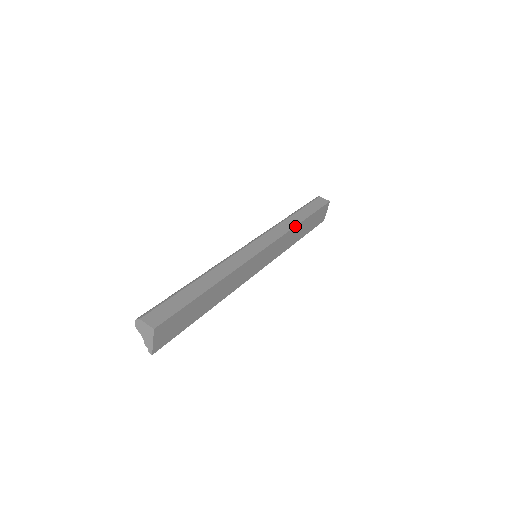
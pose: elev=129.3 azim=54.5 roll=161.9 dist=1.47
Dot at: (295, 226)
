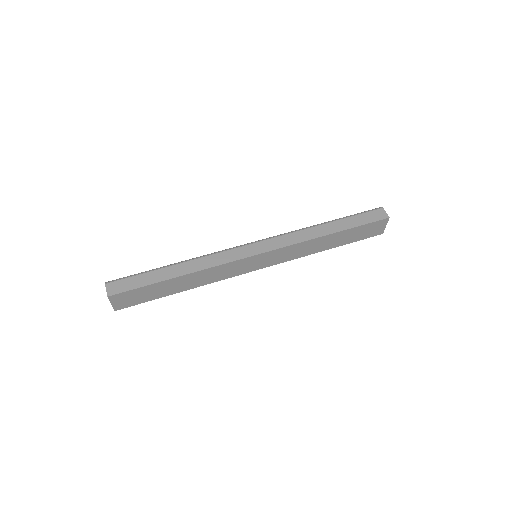
Dot at: (315, 238)
